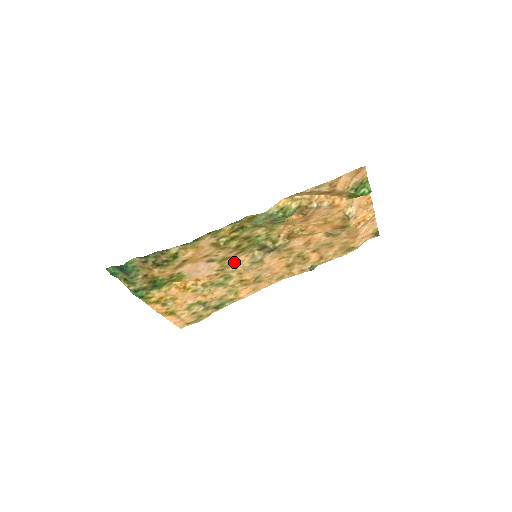
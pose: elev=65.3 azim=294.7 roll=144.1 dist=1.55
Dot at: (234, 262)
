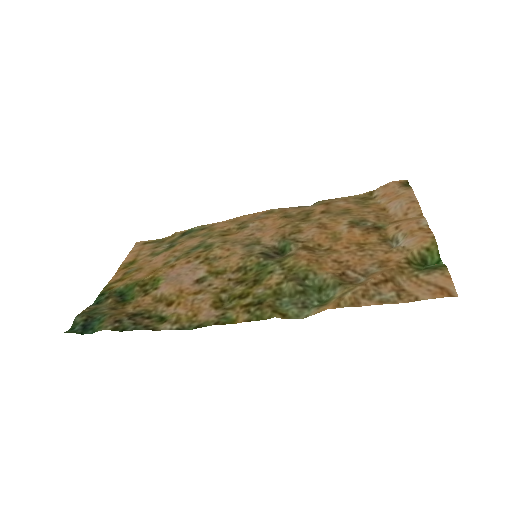
Dot at: (225, 258)
